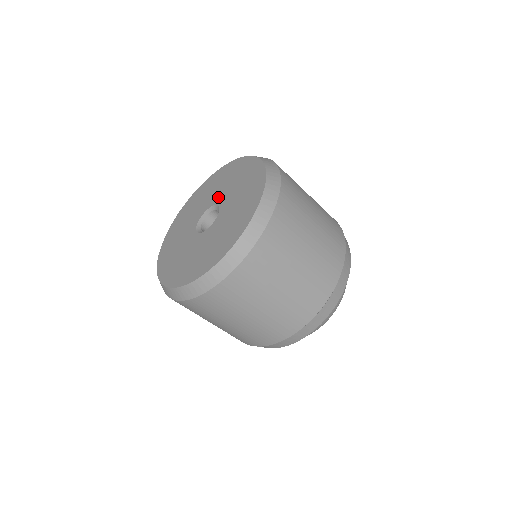
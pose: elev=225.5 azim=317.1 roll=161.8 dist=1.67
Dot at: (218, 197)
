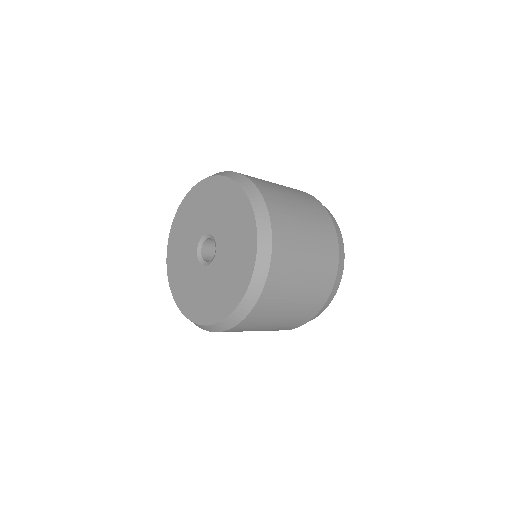
Dot at: (214, 226)
